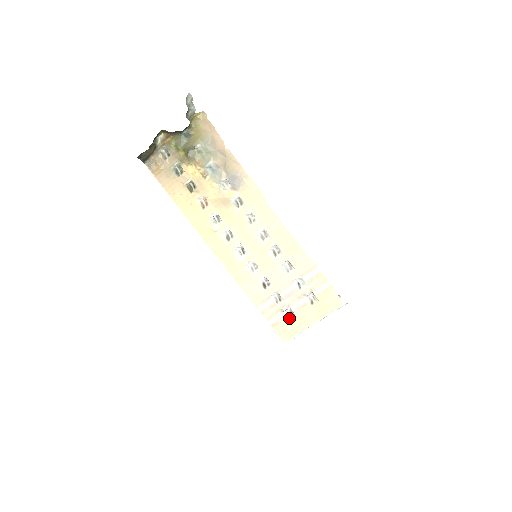
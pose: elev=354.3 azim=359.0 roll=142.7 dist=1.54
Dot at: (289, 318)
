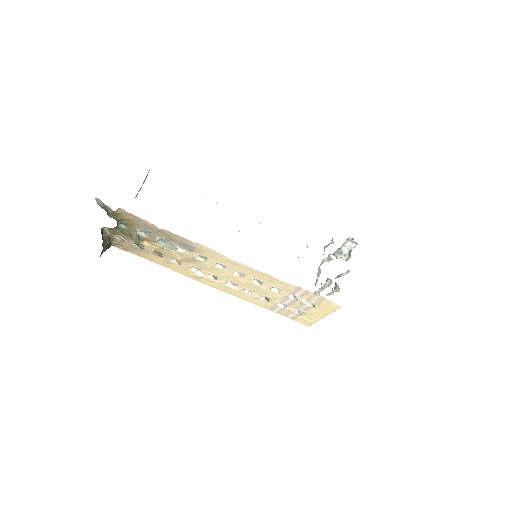
Dot at: (302, 314)
